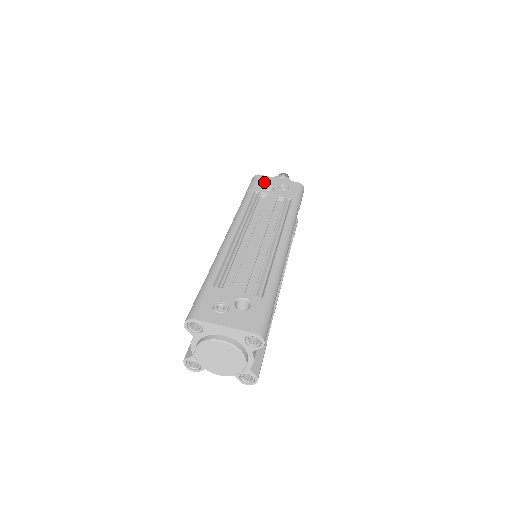
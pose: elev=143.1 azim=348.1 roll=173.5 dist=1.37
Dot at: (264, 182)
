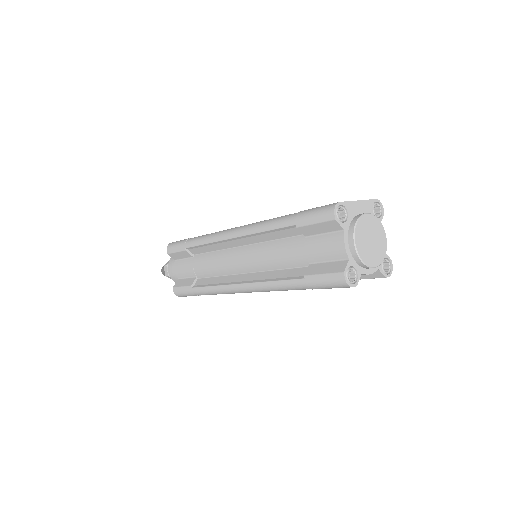
Dot at: occluded
